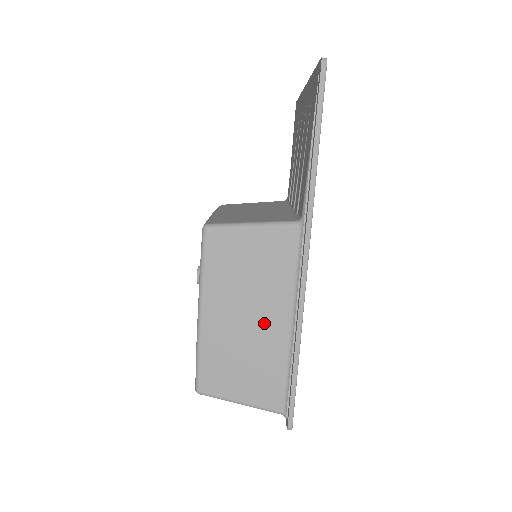
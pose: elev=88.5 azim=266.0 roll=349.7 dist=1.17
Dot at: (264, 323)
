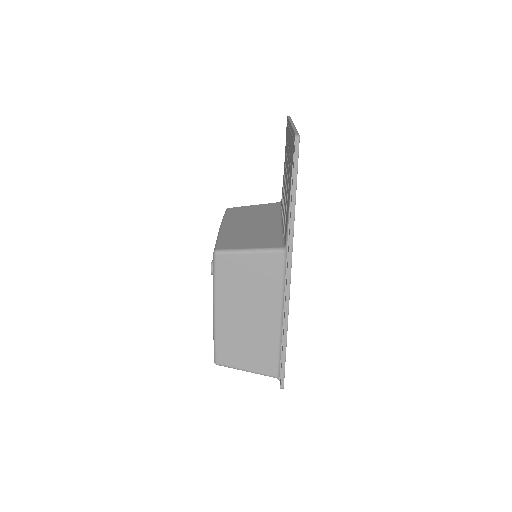
Dot at: (261, 318)
